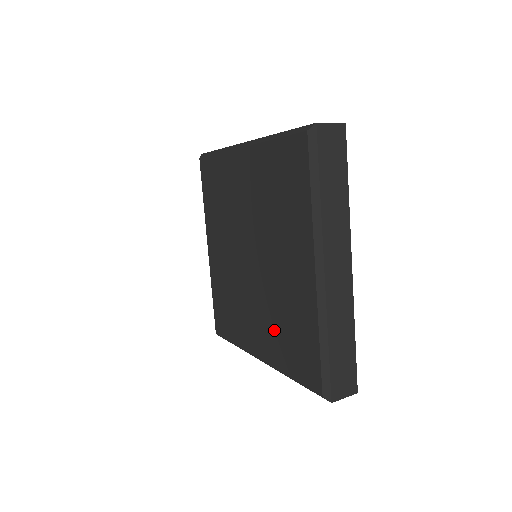
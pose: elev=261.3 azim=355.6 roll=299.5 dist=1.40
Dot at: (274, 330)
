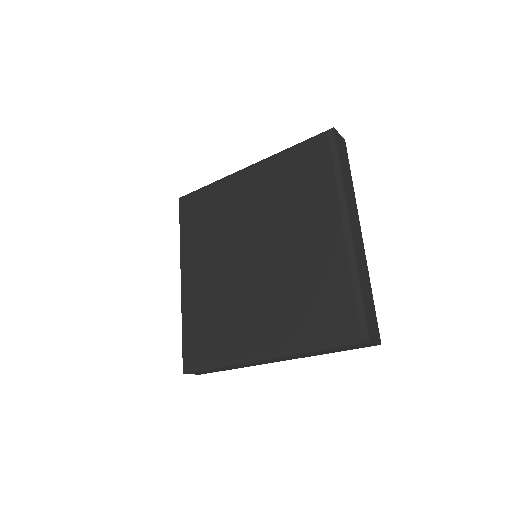
Dot at: (288, 308)
